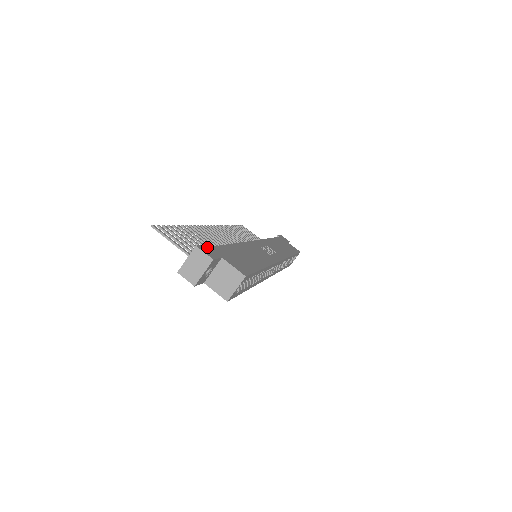
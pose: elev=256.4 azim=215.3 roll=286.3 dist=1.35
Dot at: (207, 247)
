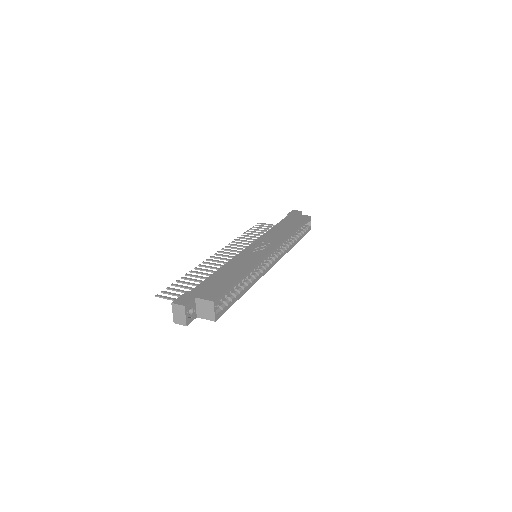
Dot at: (183, 296)
